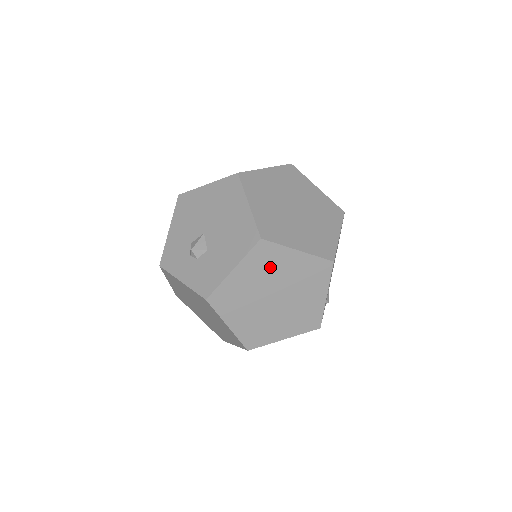
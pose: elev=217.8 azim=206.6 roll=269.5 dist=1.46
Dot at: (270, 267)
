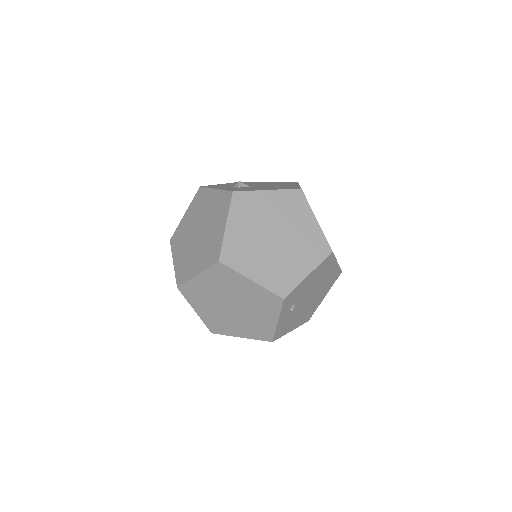
Dot at: (291, 212)
